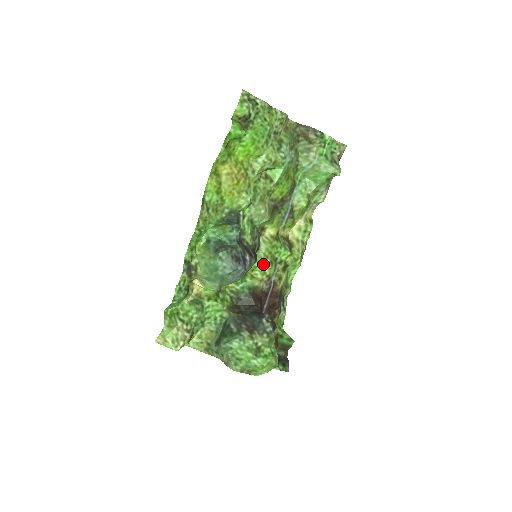
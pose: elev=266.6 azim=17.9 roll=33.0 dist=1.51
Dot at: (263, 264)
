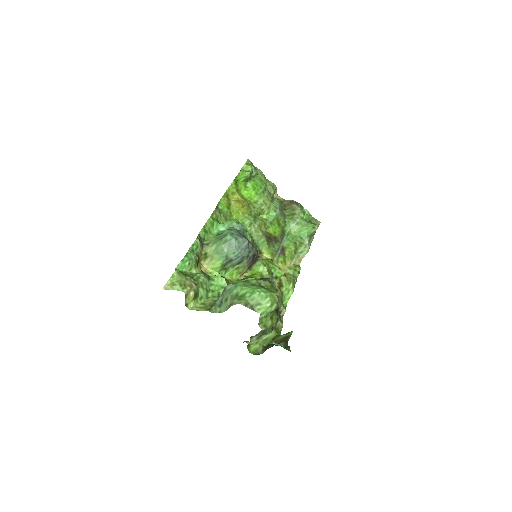
Dot at: (261, 271)
